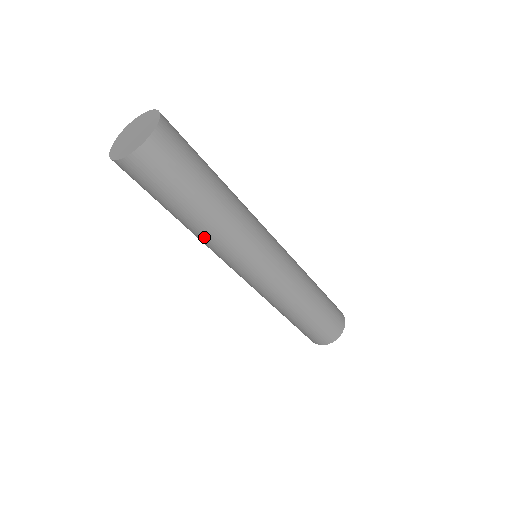
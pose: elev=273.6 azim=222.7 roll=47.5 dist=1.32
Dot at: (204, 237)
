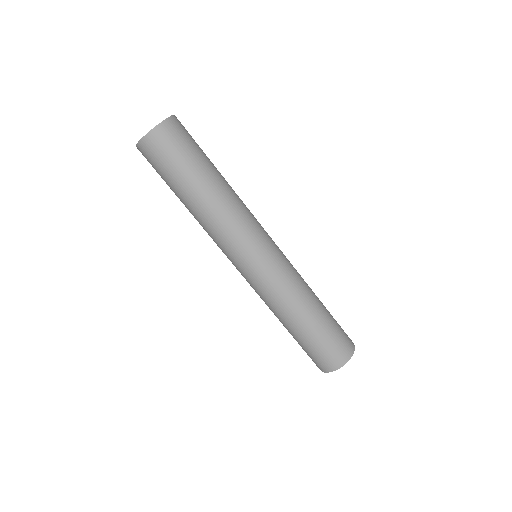
Dot at: (203, 220)
